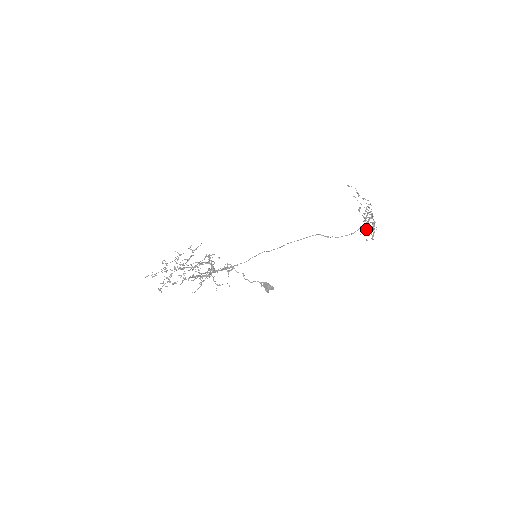
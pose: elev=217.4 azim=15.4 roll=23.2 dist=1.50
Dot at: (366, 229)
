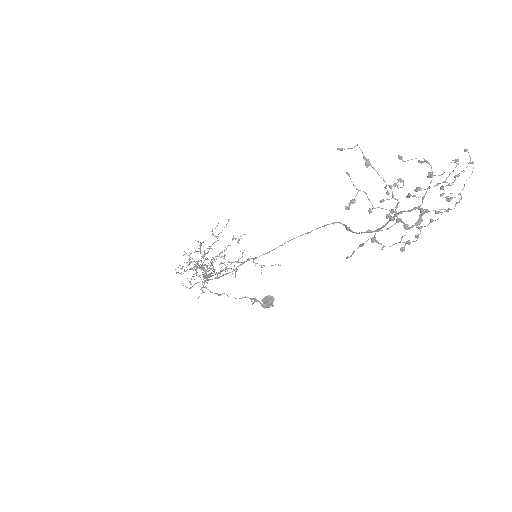
Dot at: (361, 245)
